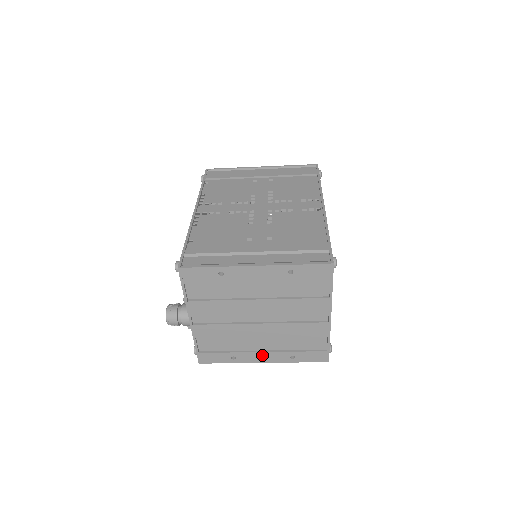
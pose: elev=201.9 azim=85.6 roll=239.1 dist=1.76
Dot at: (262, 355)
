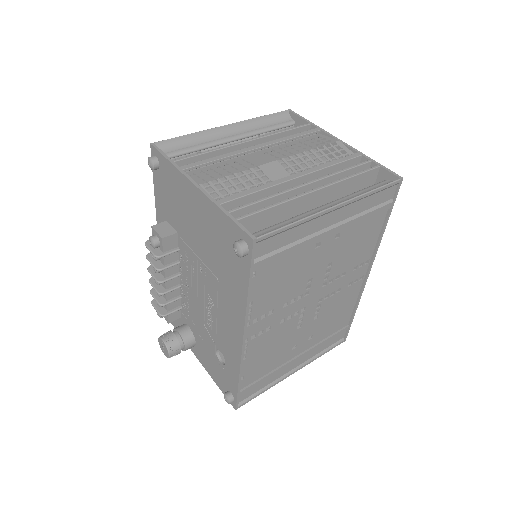
Dot at: occluded
